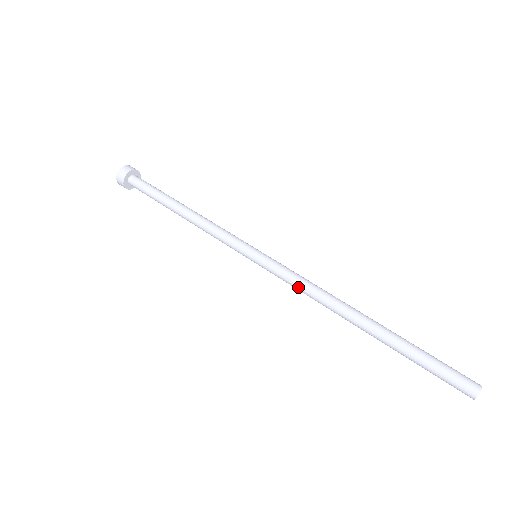
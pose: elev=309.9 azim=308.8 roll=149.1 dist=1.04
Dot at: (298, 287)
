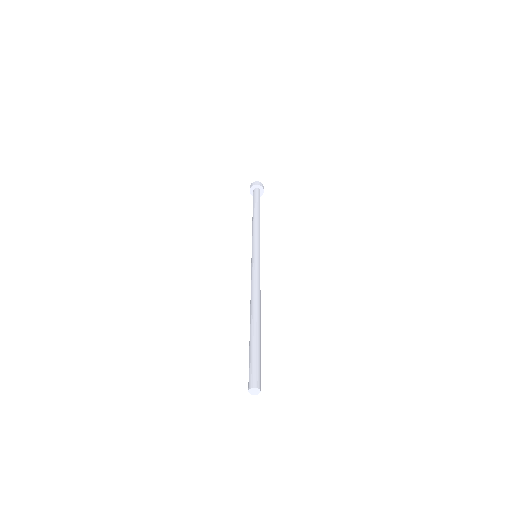
Dot at: occluded
